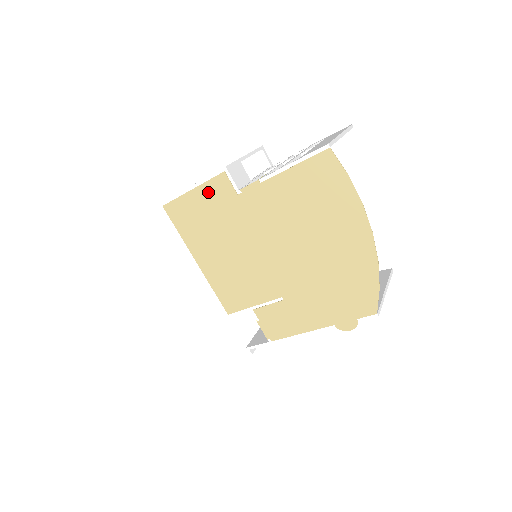
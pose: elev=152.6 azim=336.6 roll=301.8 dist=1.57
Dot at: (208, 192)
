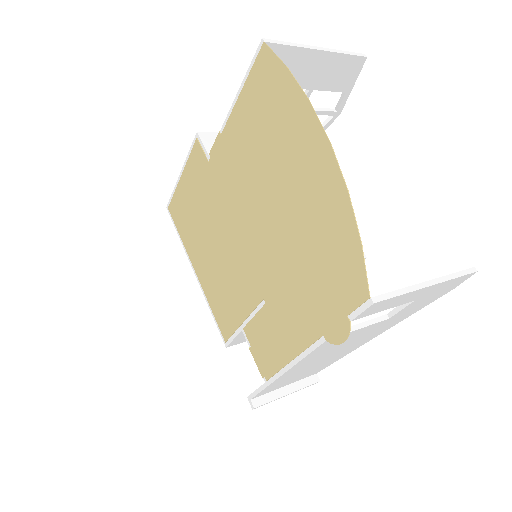
Dot at: (190, 172)
